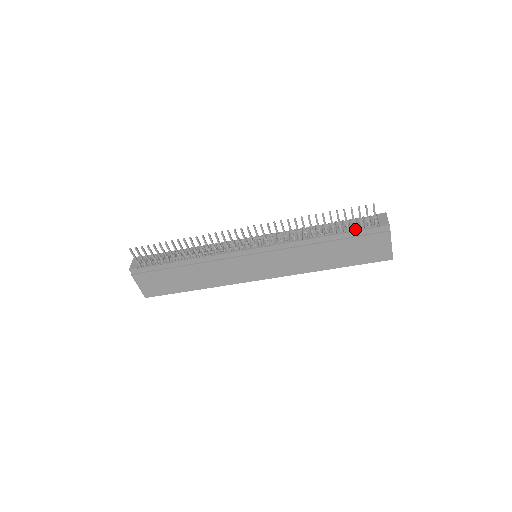
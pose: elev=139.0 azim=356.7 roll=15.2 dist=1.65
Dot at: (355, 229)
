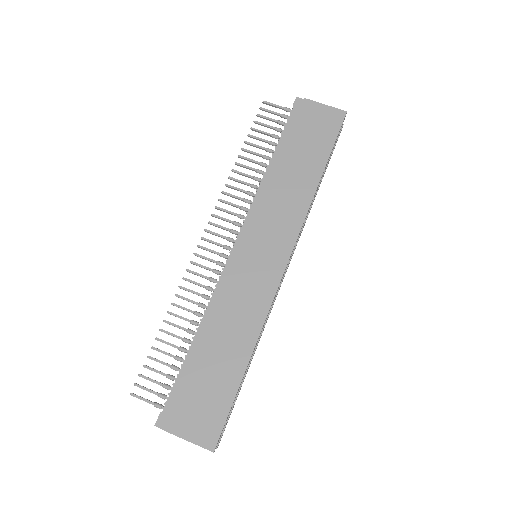
Dot at: (283, 131)
